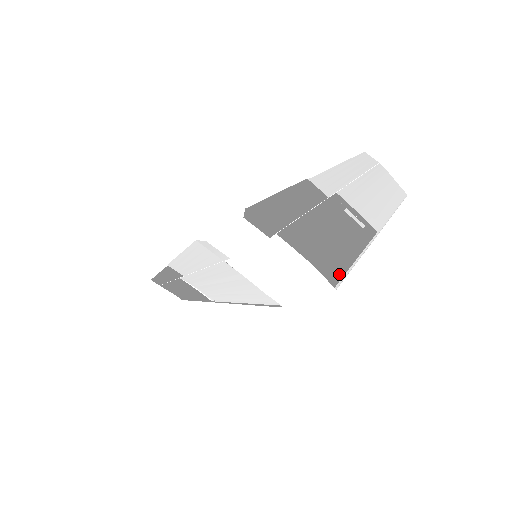
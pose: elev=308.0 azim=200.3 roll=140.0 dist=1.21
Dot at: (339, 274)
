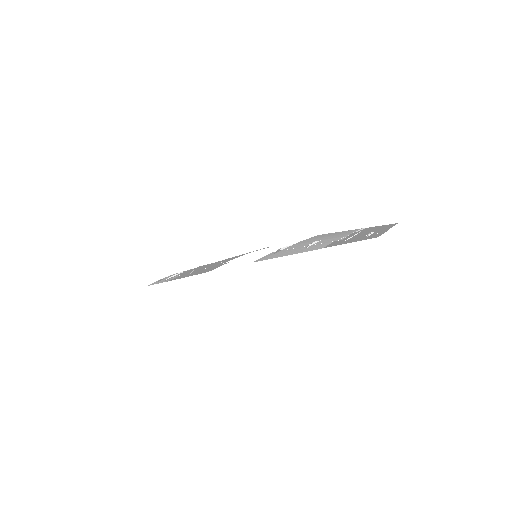
Dot at: occluded
